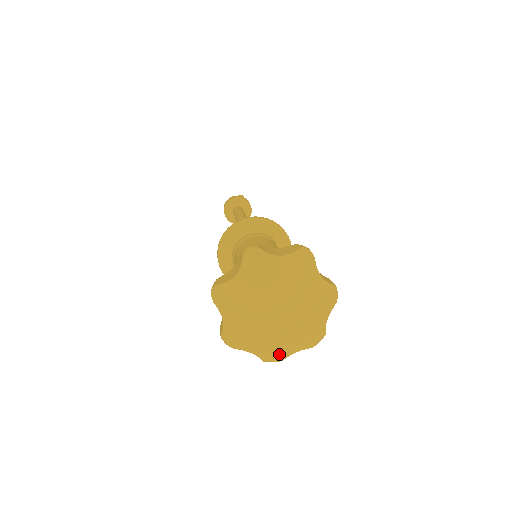
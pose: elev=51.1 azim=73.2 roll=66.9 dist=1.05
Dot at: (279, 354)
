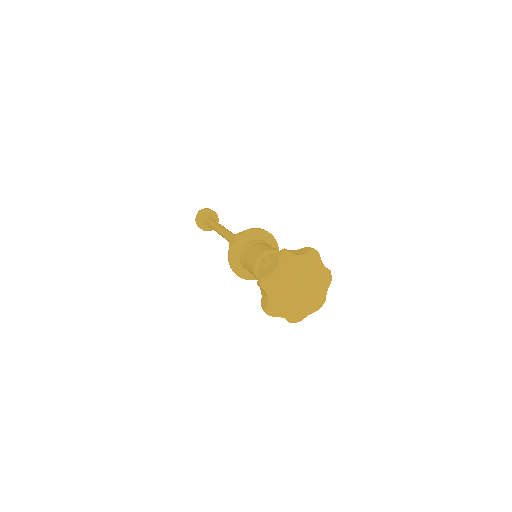
Dot at: (321, 301)
